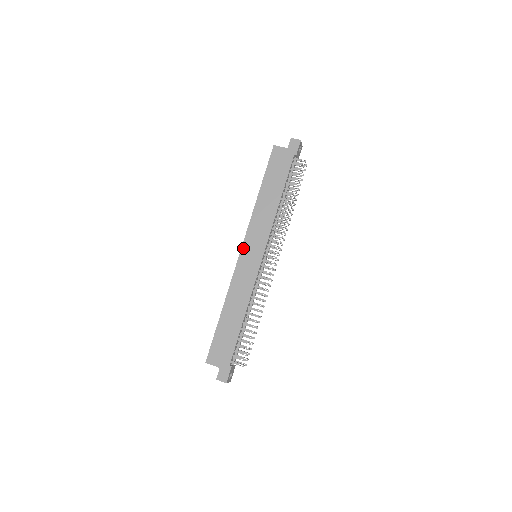
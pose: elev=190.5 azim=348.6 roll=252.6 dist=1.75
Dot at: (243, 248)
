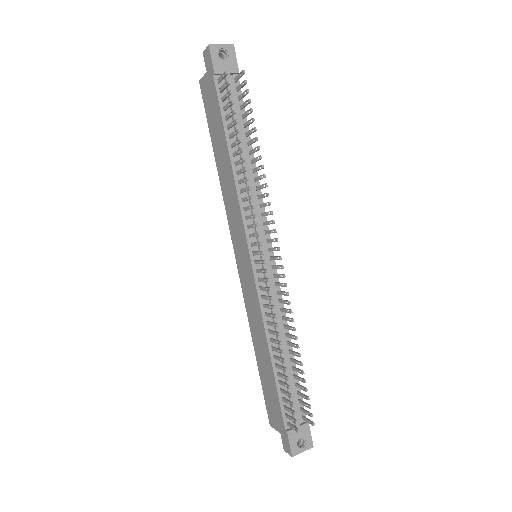
Dot at: (235, 254)
